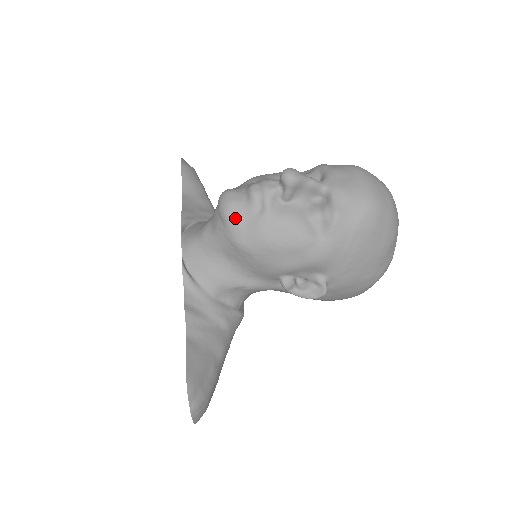
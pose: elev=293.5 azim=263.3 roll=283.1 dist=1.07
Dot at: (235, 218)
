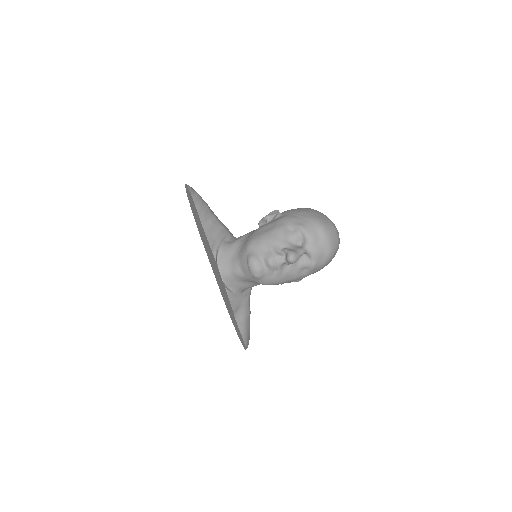
Dot at: (261, 277)
